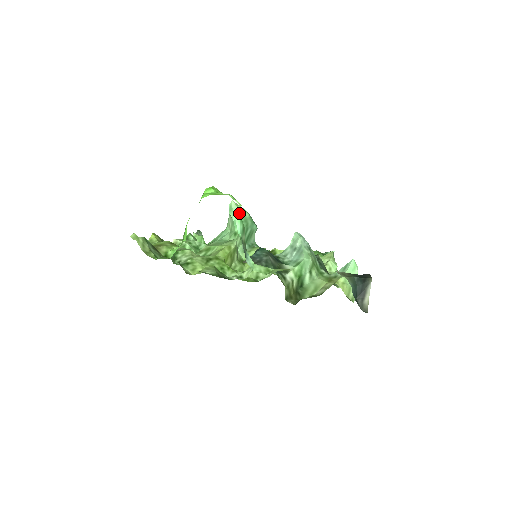
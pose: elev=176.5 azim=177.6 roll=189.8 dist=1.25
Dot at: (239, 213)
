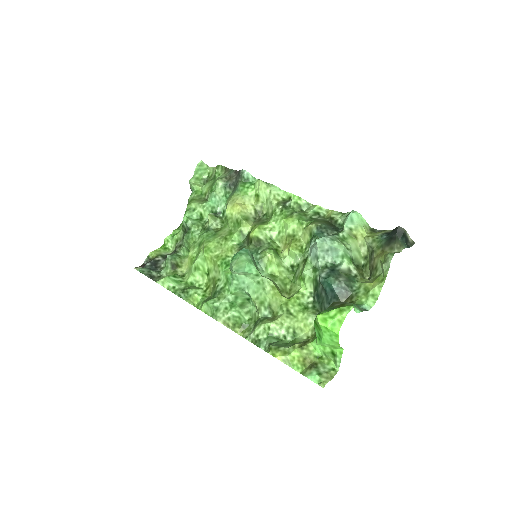
Dot at: (354, 308)
